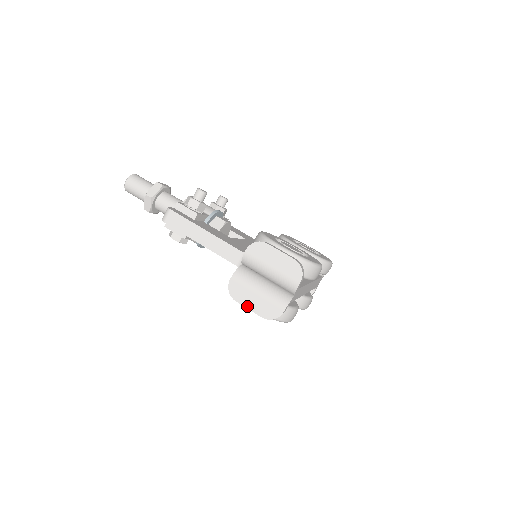
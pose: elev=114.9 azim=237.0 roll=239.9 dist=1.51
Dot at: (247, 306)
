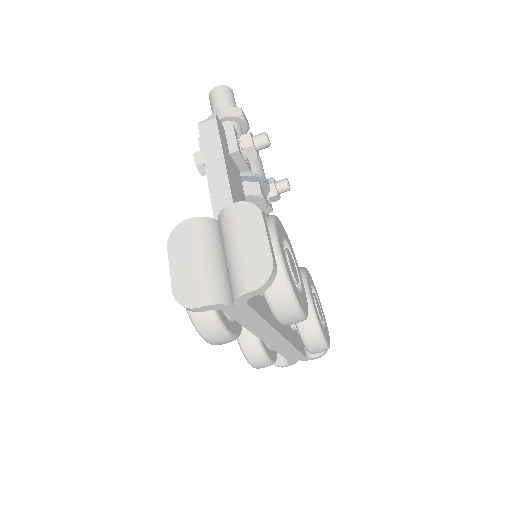
Dot at: (172, 263)
